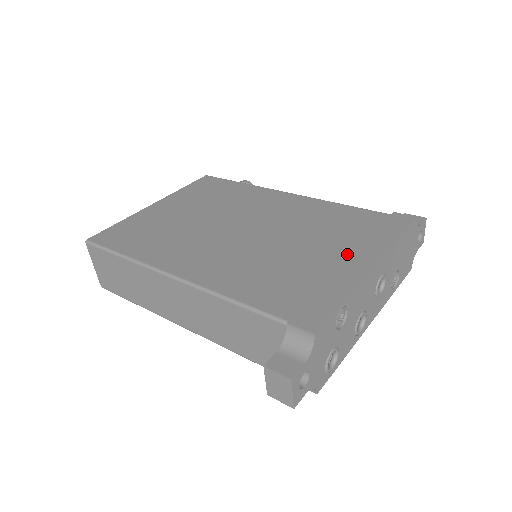
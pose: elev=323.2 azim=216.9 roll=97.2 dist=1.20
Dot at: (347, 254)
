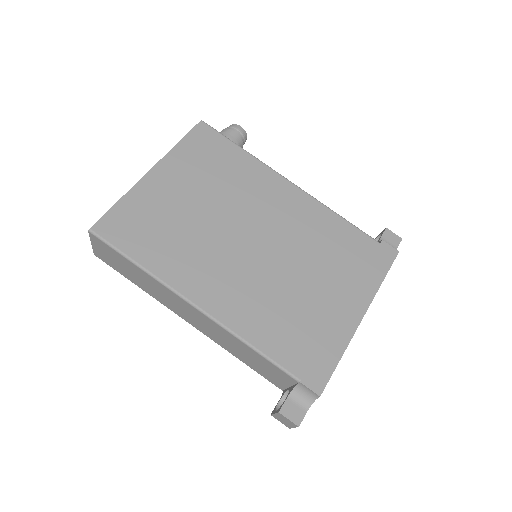
Dot at: (344, 298)
